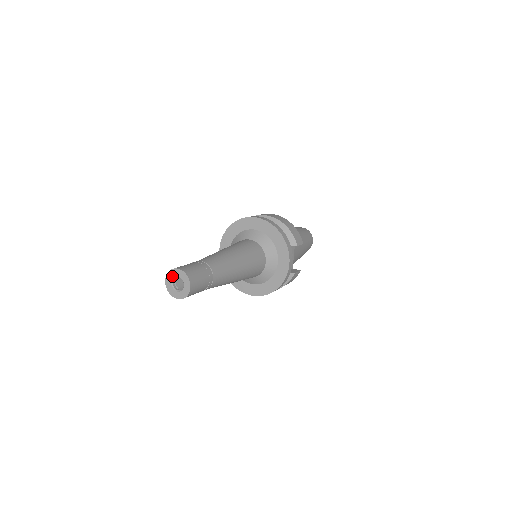
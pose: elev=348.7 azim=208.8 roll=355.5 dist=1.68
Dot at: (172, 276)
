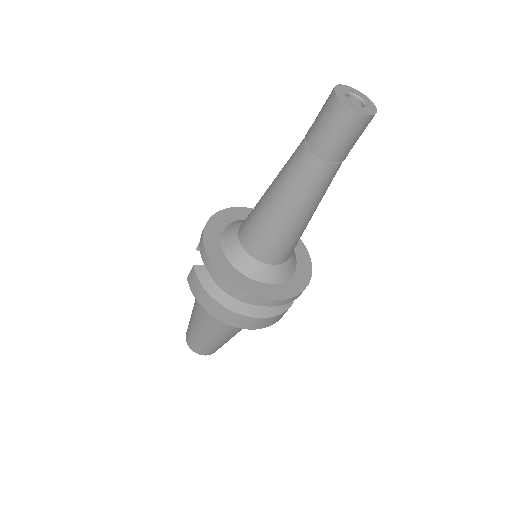
Dot at: (346, 90)
